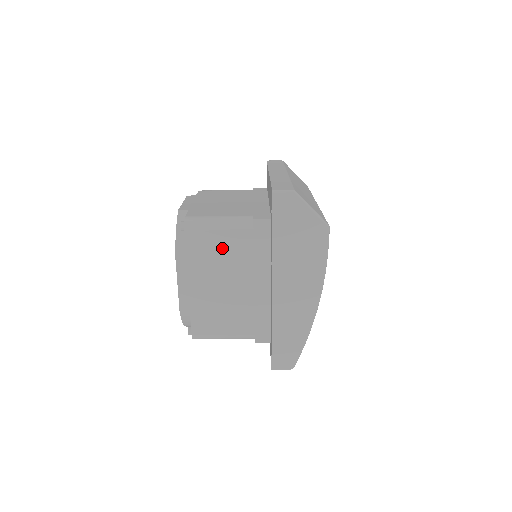
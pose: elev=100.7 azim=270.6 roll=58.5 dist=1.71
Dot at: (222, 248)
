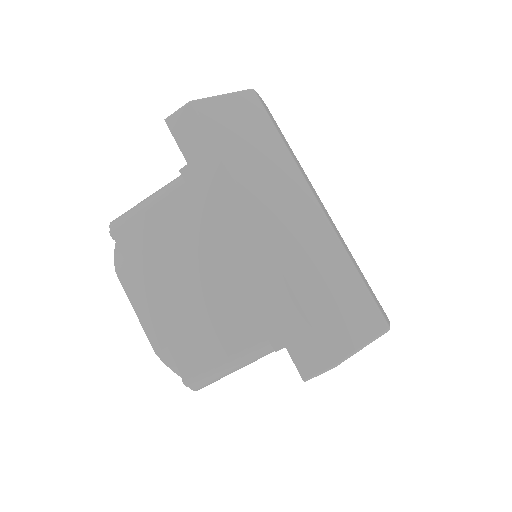
Dot at: occluded
